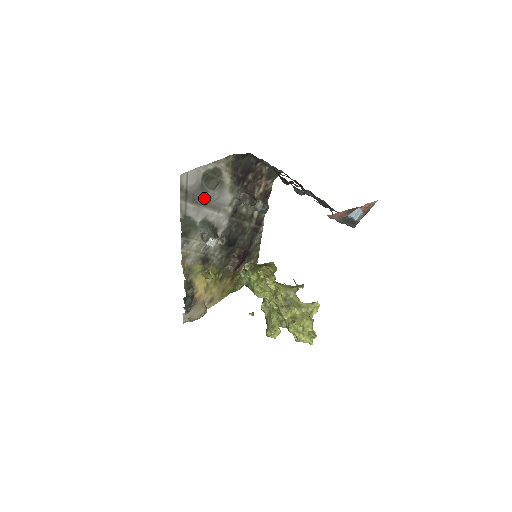
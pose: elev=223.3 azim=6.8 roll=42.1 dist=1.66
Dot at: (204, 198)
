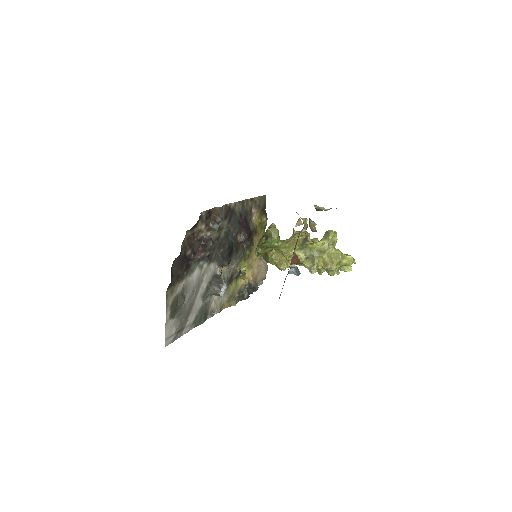
Dot at: (188, 306)
